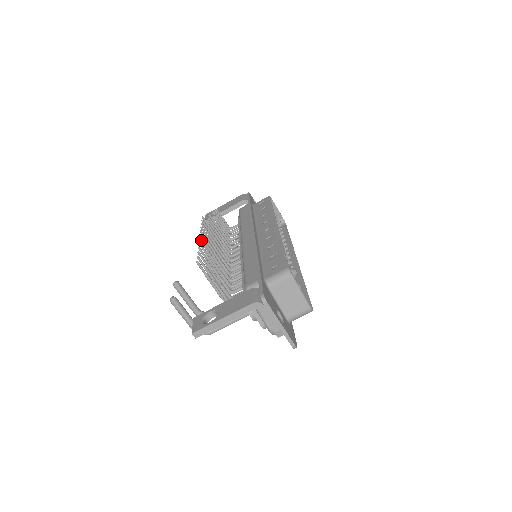
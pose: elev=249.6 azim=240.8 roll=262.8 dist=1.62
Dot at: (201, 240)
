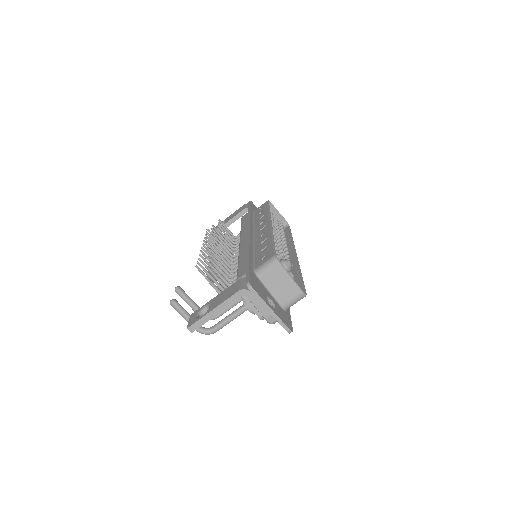
Dot at: (203, 248)
